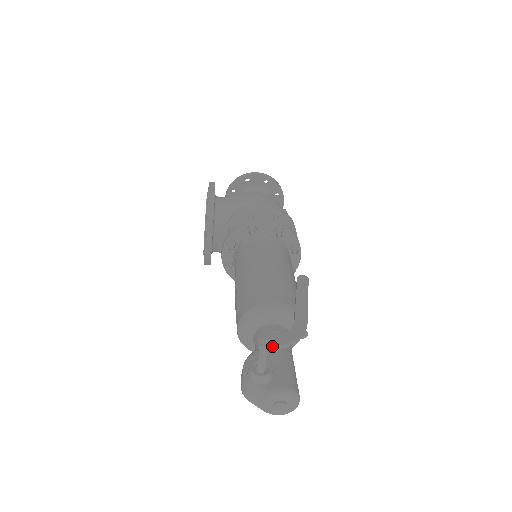
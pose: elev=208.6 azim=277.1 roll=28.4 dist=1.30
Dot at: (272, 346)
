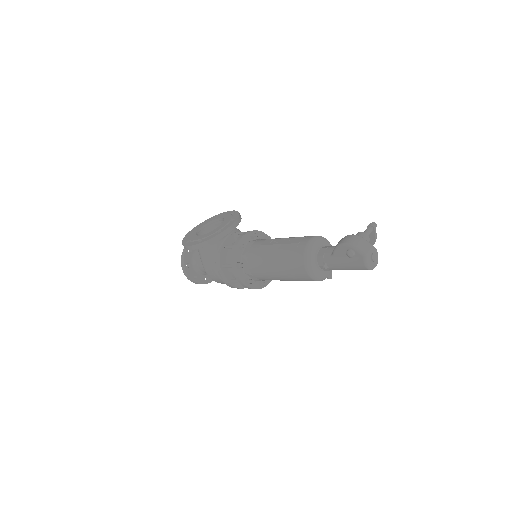
Dot at: occluded
